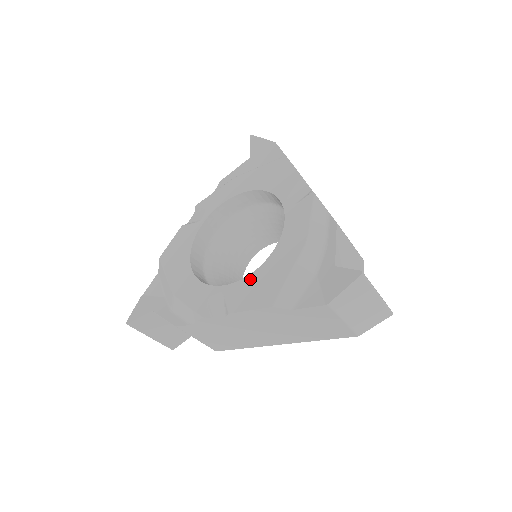
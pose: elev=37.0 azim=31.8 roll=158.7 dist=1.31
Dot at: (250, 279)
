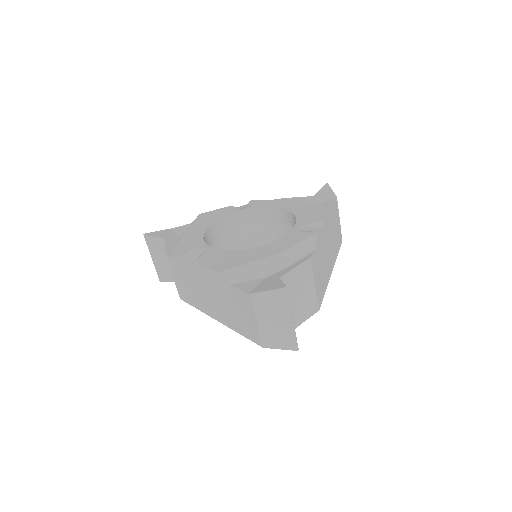
Dot at: (227, 252)
